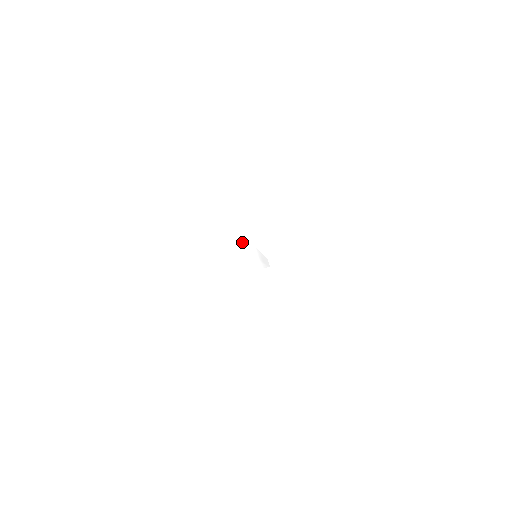
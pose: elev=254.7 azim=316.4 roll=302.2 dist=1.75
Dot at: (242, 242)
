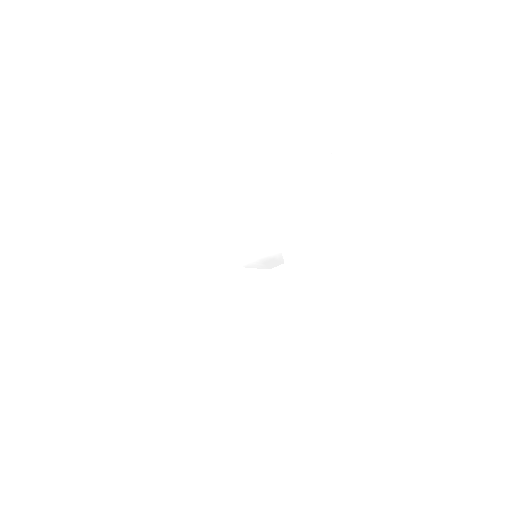
Dot at: (242, 181)
